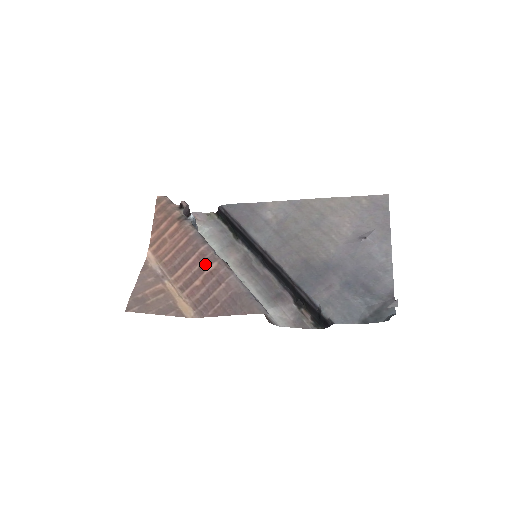
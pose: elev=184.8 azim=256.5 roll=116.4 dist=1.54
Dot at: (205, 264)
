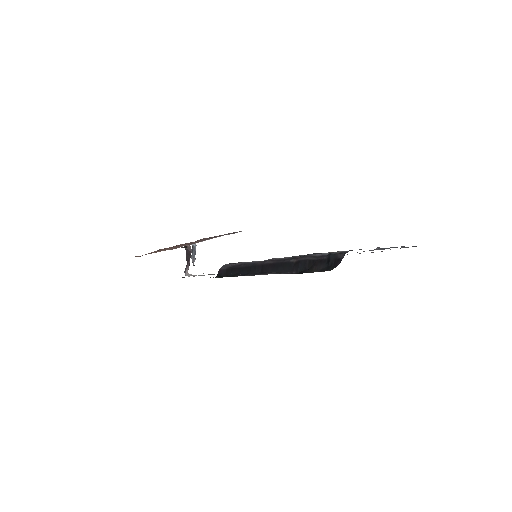
Dot at: occluded
